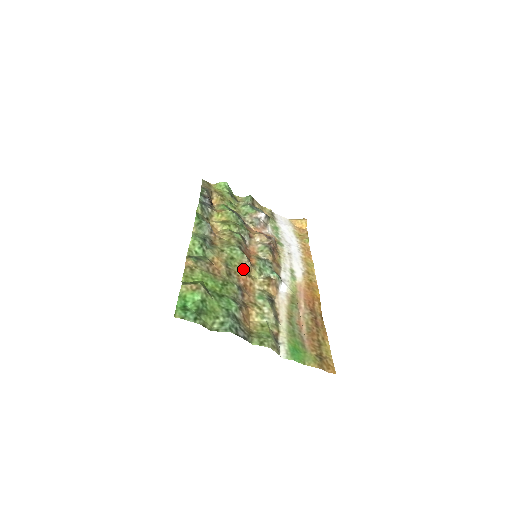
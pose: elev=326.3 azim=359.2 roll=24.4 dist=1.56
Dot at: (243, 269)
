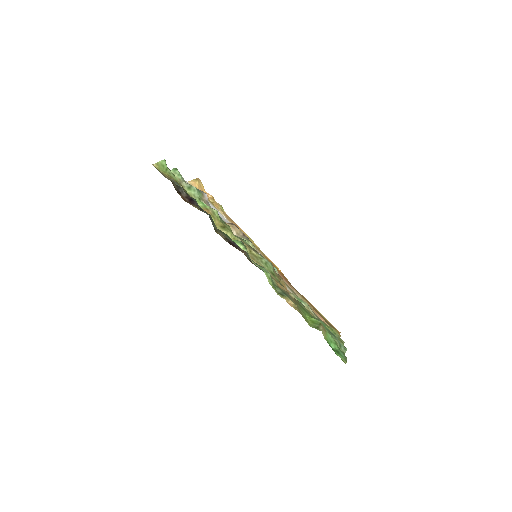
Dot at: (281, 281)
